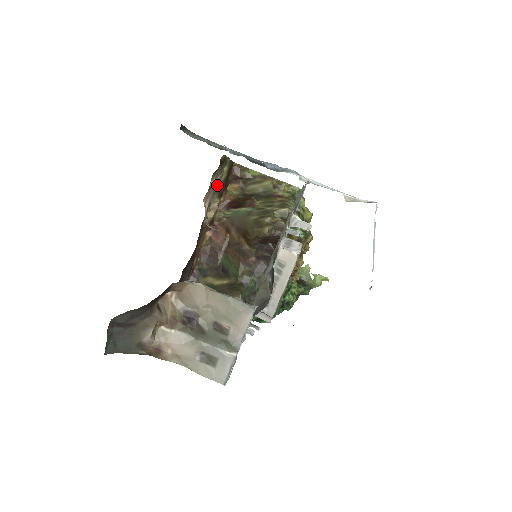
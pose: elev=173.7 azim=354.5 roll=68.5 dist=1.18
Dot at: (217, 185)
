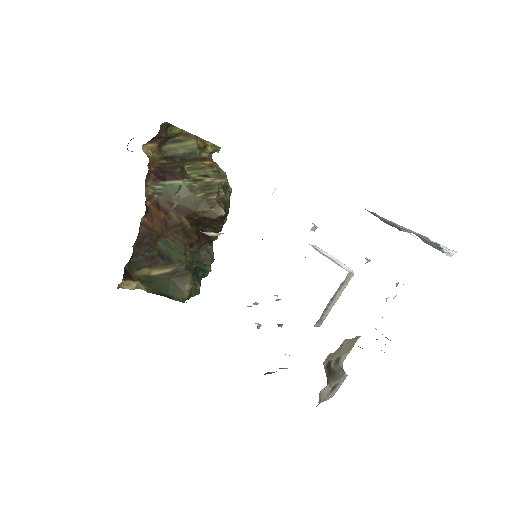
Dot at: occluded
